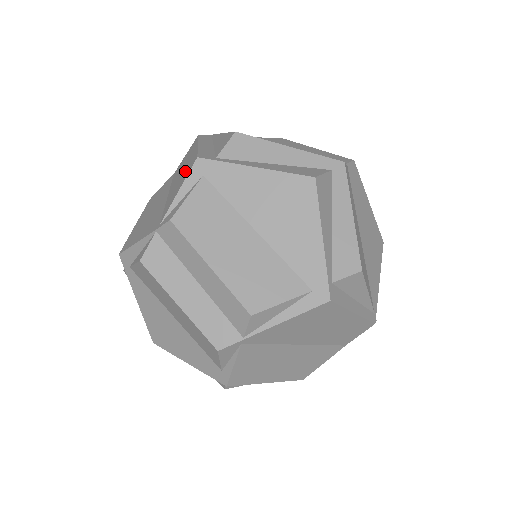
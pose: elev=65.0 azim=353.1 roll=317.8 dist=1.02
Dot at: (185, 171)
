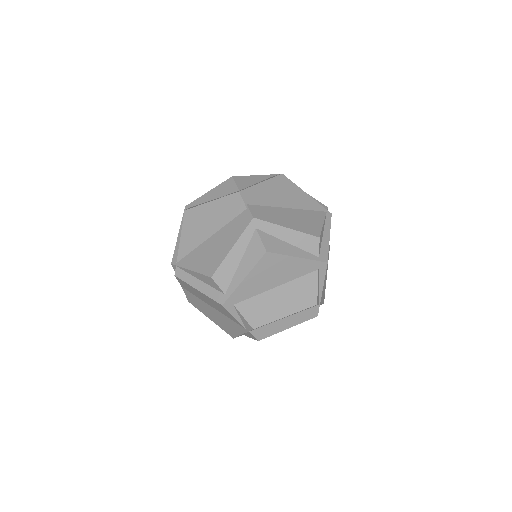
Dot at: (216, 305)
